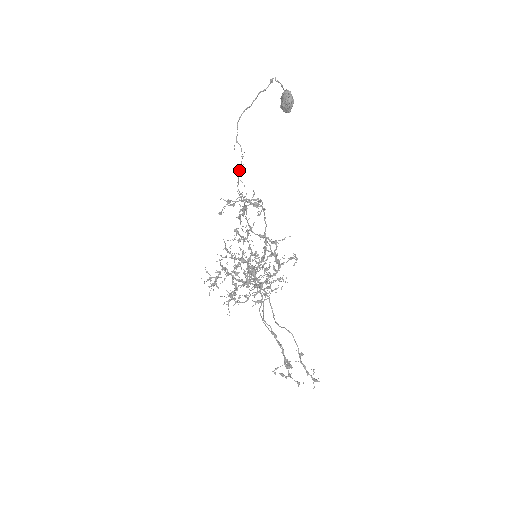
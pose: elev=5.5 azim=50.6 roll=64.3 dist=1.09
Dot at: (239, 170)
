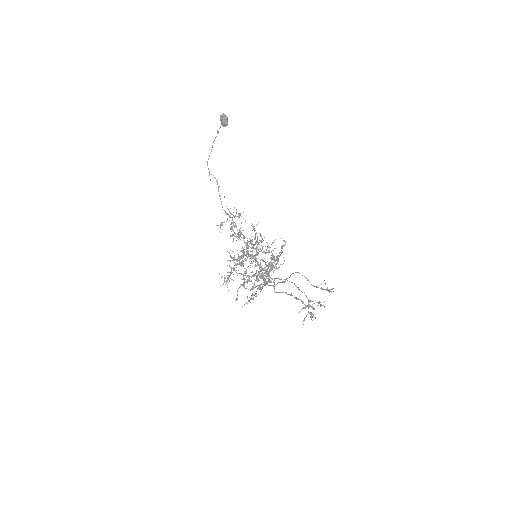
Dot at: (218, 190)
